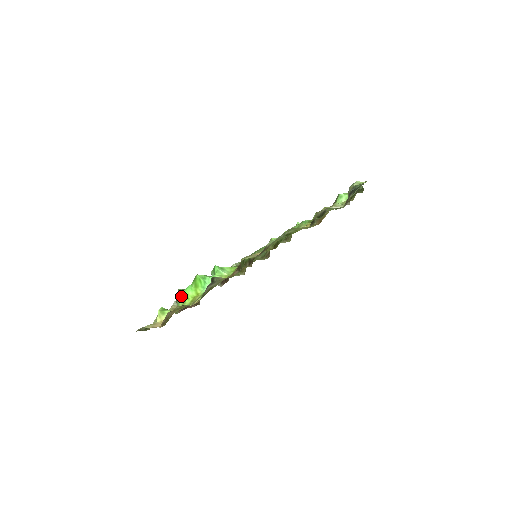
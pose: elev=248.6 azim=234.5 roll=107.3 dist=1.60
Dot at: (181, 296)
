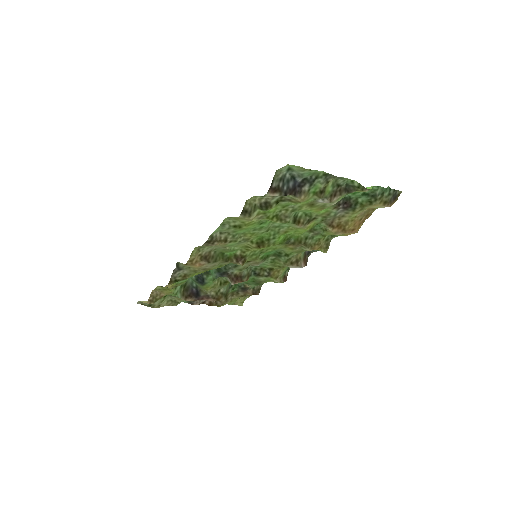
Dot at: occluded
